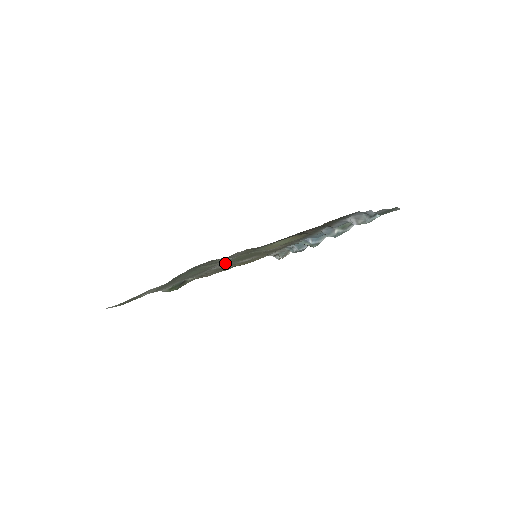
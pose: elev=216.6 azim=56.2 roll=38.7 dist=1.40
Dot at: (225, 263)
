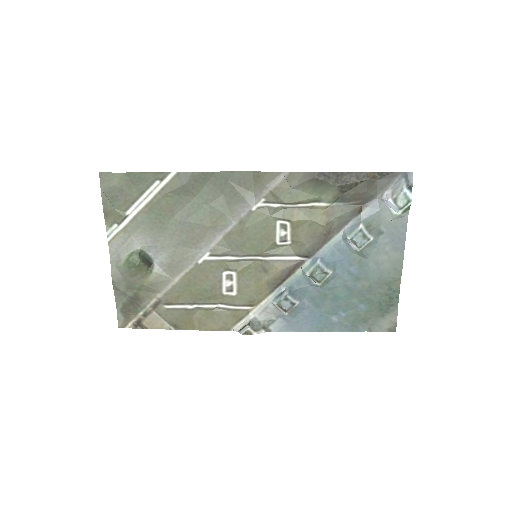
Dot at: (224, 243)
